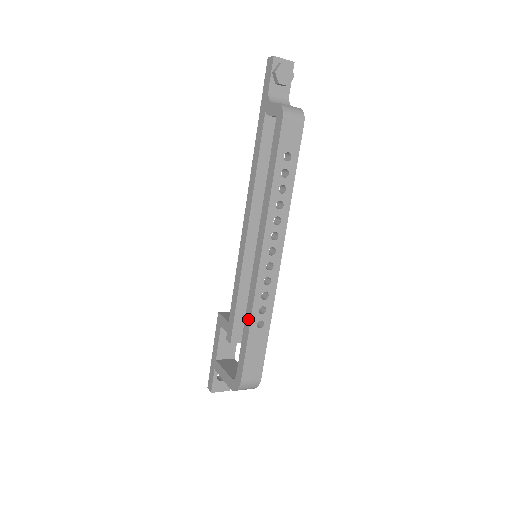
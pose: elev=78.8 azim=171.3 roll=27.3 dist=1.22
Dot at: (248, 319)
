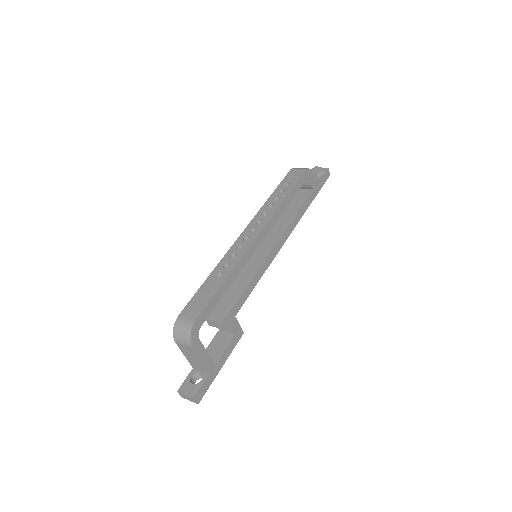
Dot at: occluded
